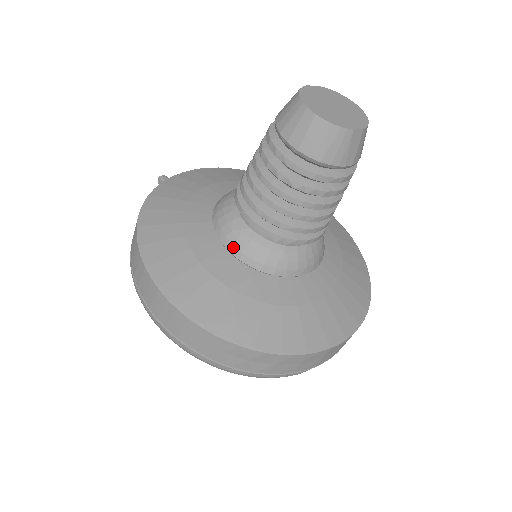
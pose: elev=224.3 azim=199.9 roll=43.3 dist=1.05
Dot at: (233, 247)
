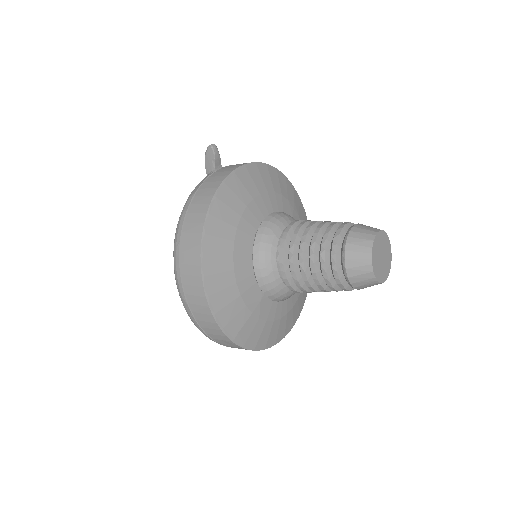
Dot at: (261, 278)
